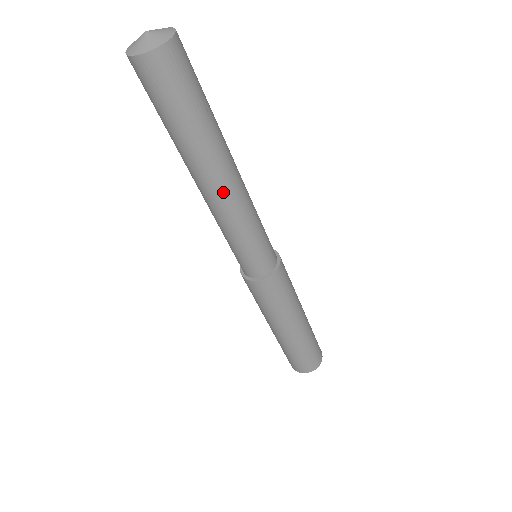
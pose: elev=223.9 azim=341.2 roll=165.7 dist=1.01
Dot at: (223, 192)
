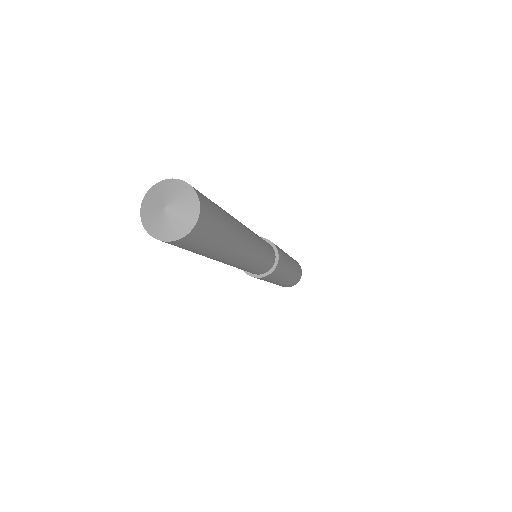
Dot at: (244, 256)
